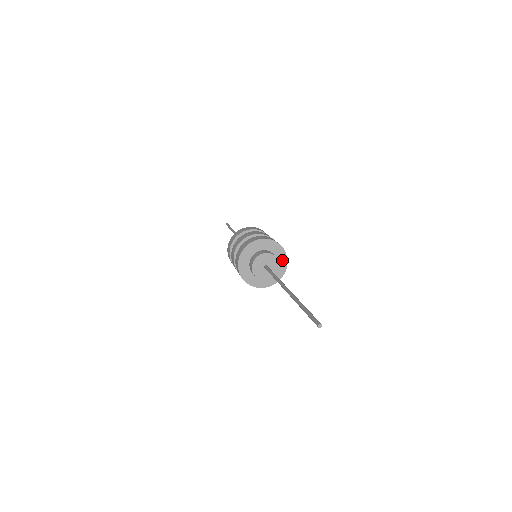
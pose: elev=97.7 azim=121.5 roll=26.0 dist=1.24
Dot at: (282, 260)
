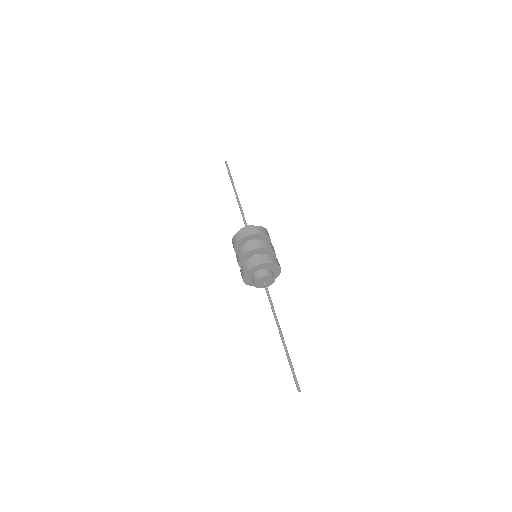
Dot at: (275, 267)
